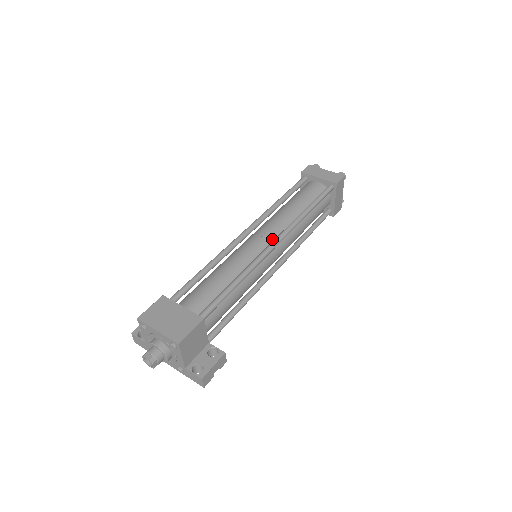
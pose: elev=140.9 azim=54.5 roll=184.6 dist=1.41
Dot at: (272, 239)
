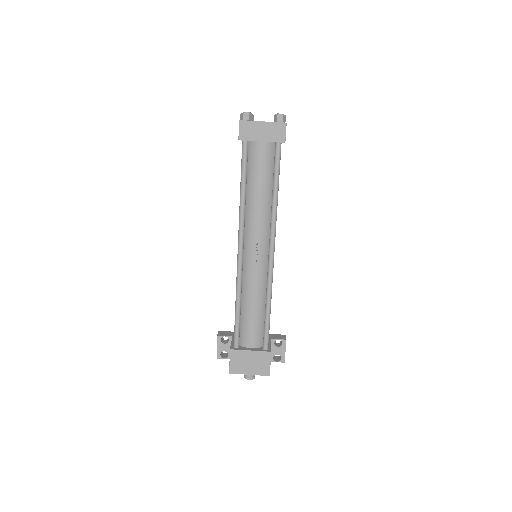
Dot at: (265, 247)
